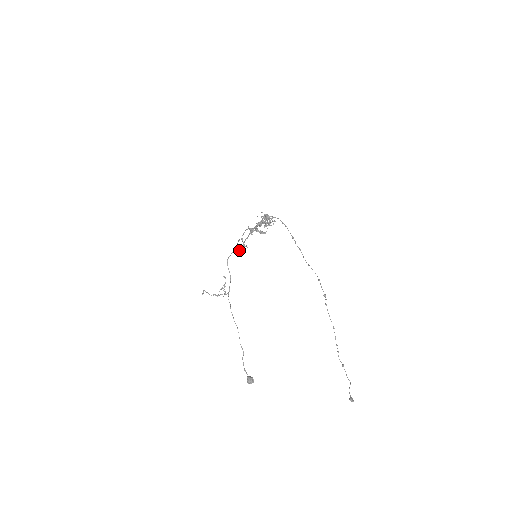
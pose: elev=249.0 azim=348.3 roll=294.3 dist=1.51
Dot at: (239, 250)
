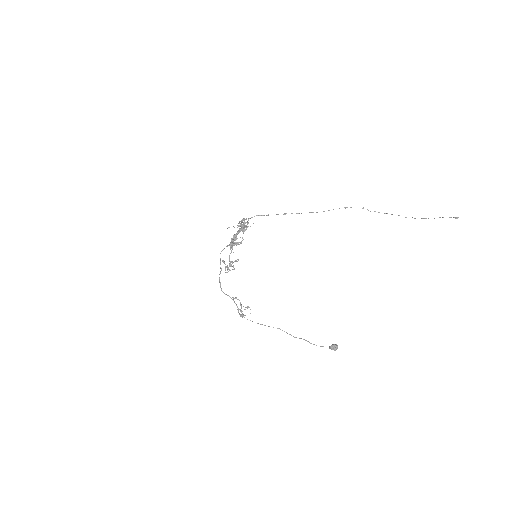
Dot at: (232, 266)
